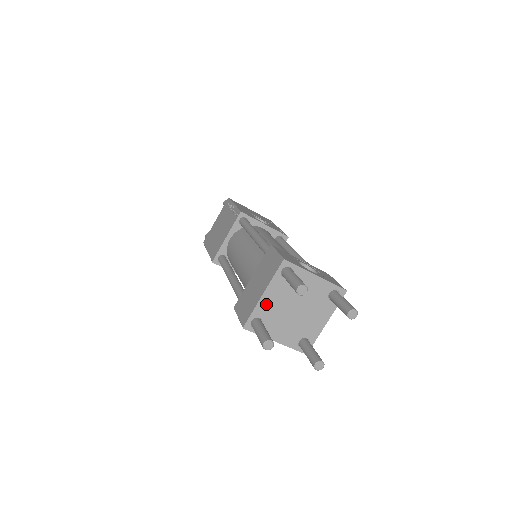
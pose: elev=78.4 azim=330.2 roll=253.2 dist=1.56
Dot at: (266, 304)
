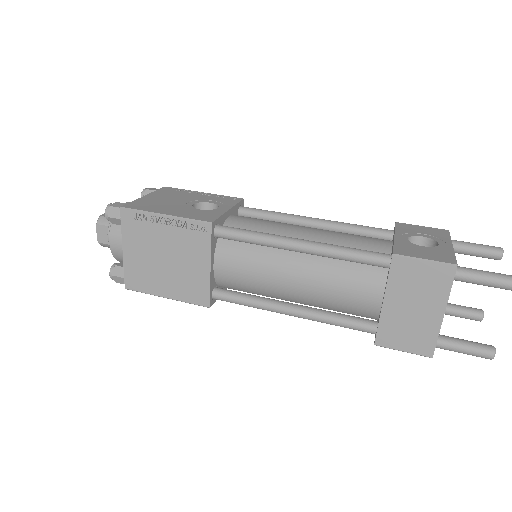
Dot at: occluded
